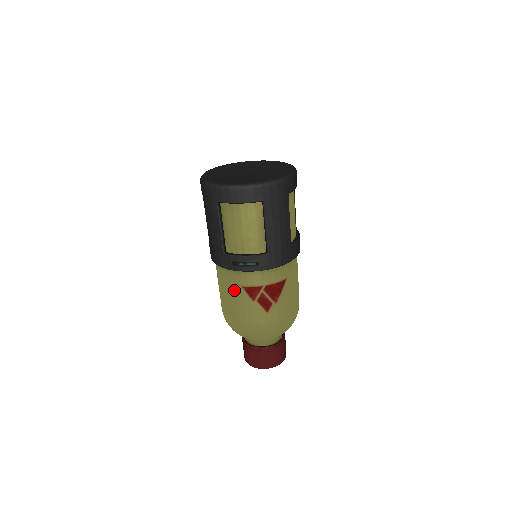
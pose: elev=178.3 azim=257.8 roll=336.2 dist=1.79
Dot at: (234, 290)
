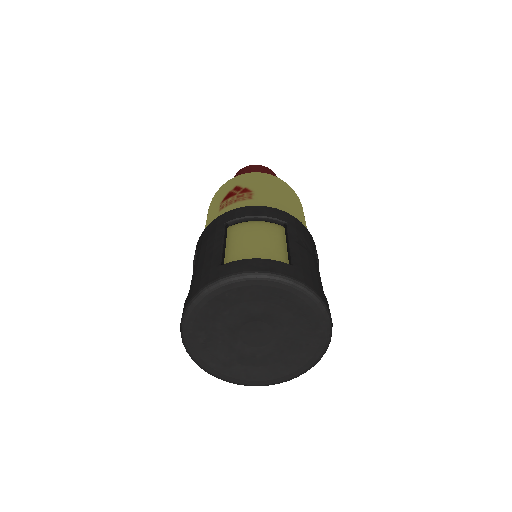
Dot at: occluded
